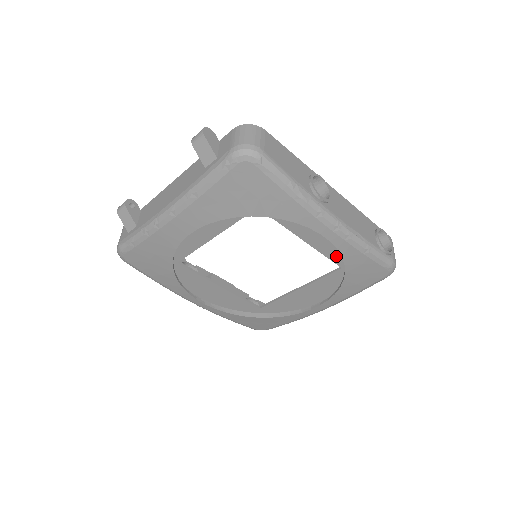
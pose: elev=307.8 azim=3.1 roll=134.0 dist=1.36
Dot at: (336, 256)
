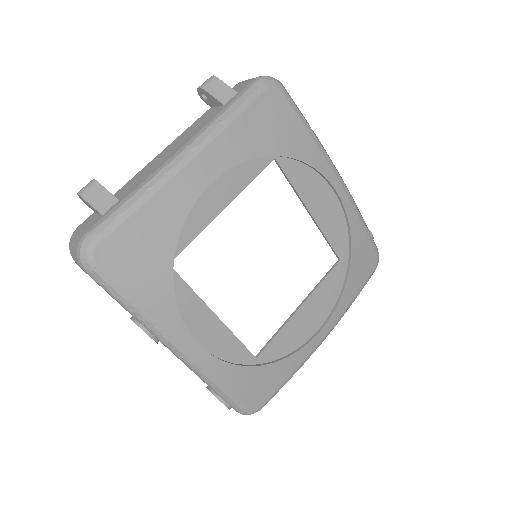
Dot at: (336, 239)
